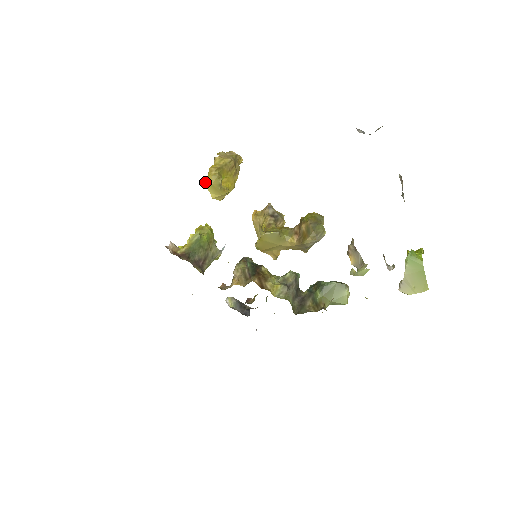
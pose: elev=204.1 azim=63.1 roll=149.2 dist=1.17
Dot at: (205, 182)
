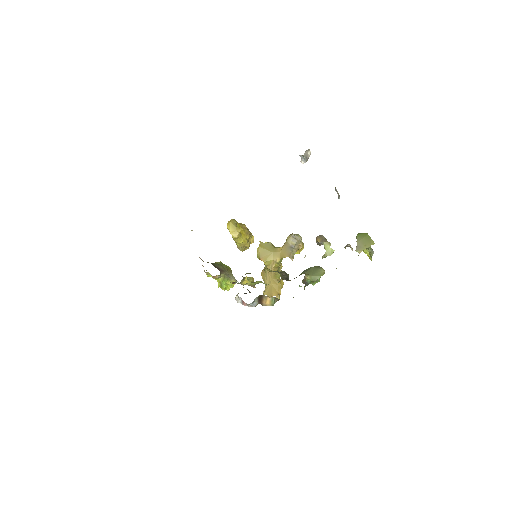
Dot at: (227, 224)
